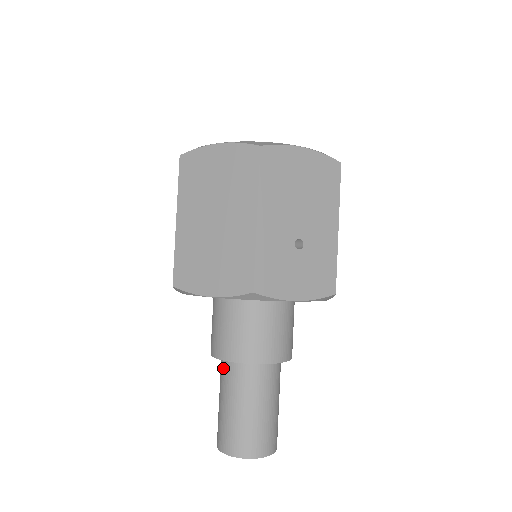
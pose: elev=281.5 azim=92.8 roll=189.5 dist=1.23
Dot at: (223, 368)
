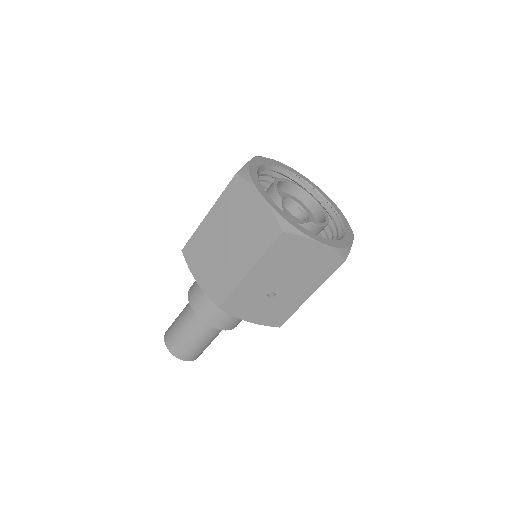
Dot at: occluded
